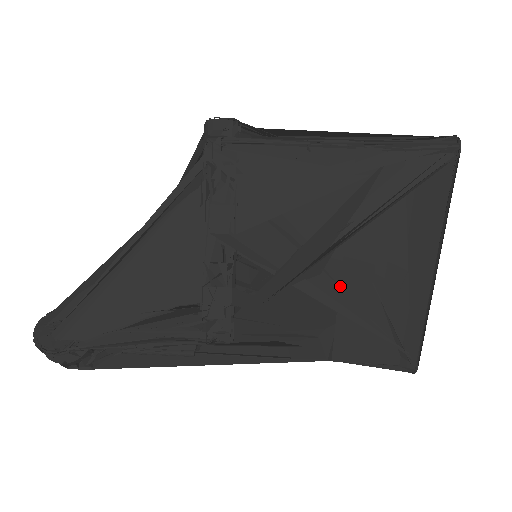
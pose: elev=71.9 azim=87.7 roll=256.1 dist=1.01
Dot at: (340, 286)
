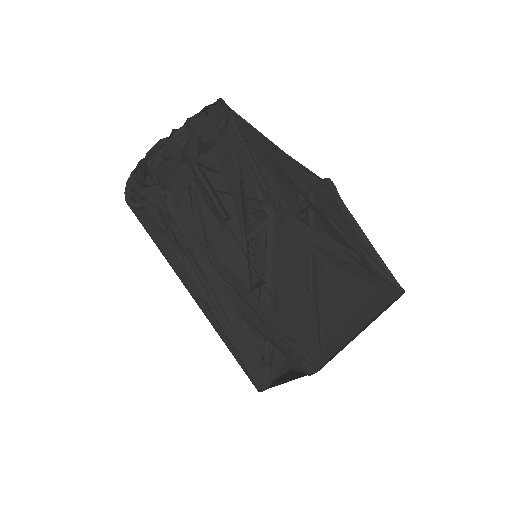
Dot at: (322, 283)
